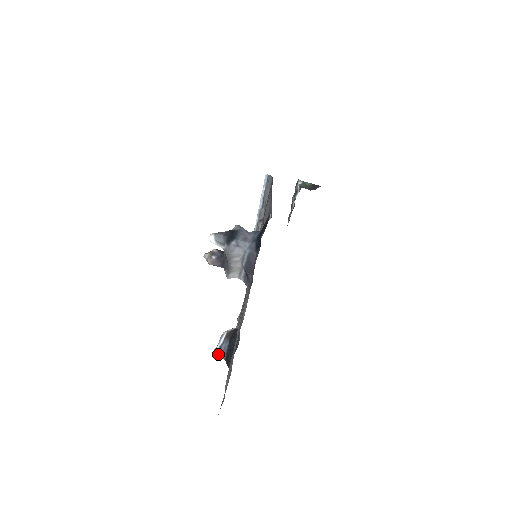
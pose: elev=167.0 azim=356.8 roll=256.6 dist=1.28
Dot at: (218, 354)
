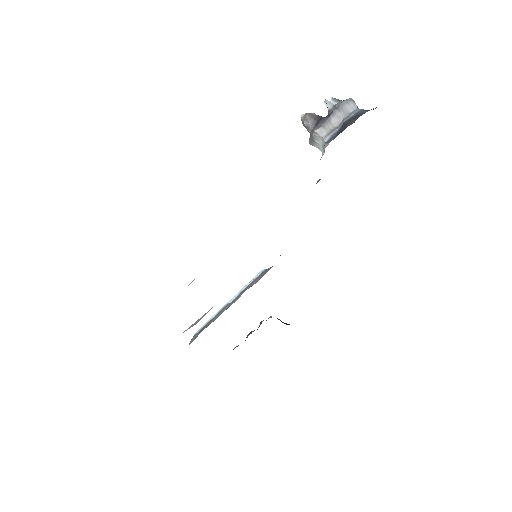
Dot at: occluded
